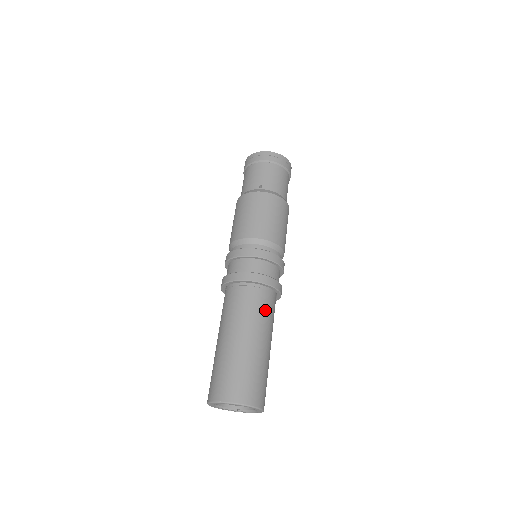
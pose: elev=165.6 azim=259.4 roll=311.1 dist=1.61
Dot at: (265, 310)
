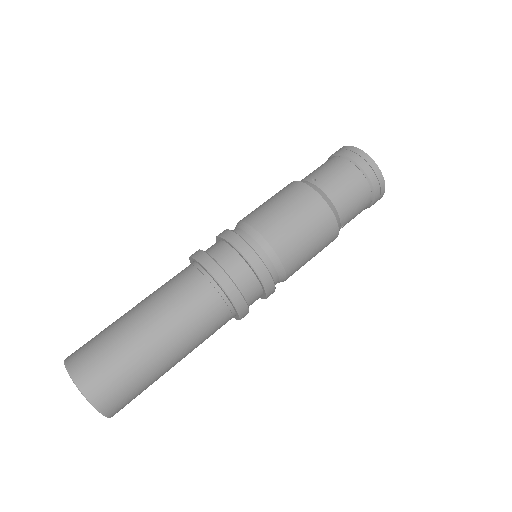
Dot at: (193, 307)
